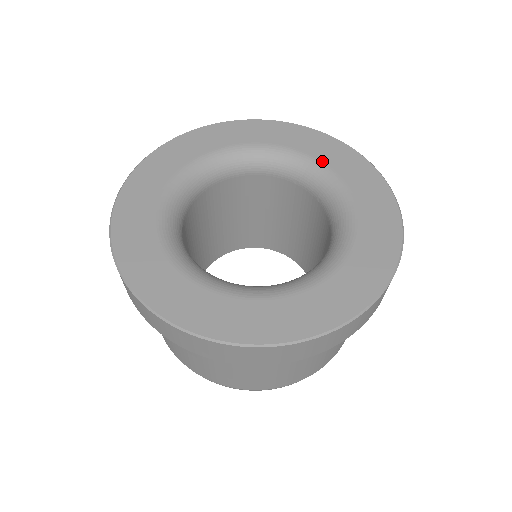
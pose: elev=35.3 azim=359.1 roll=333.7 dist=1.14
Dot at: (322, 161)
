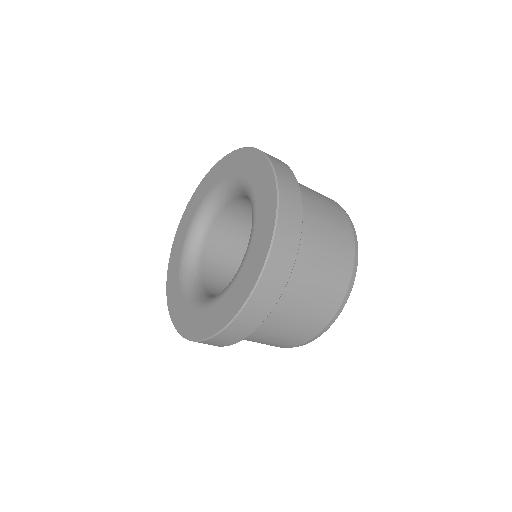
Dot at: (248, 180)
